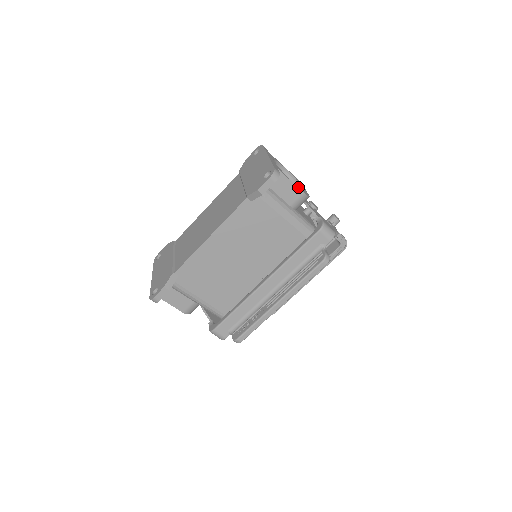
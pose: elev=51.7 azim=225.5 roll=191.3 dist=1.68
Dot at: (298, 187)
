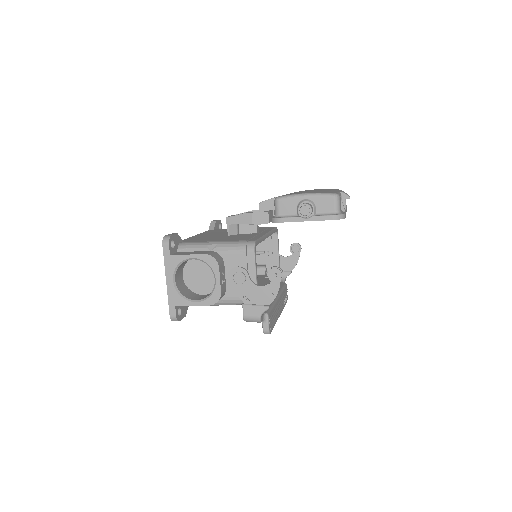
Dot at: (202, 304)
